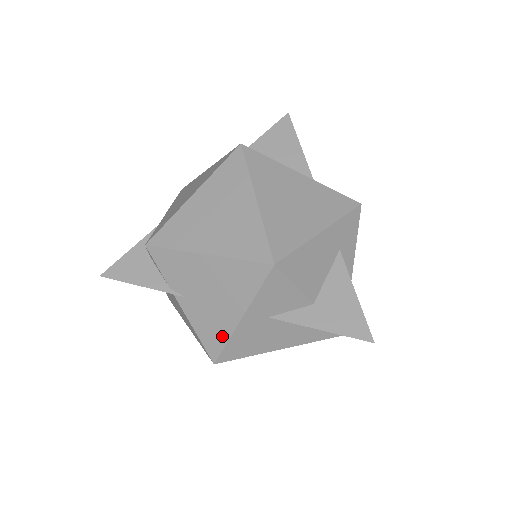
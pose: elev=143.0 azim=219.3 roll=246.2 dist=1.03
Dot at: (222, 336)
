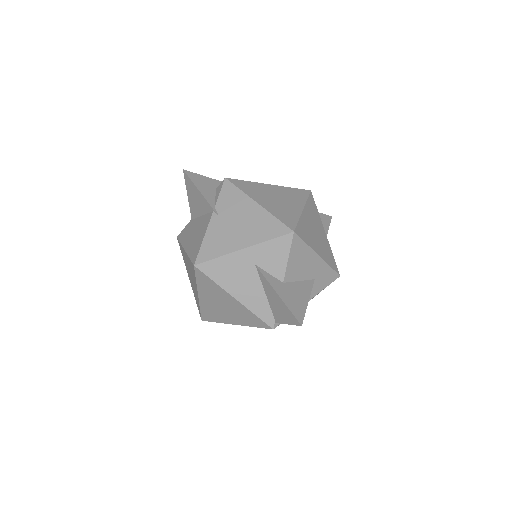
Dot at: (219, 252)
